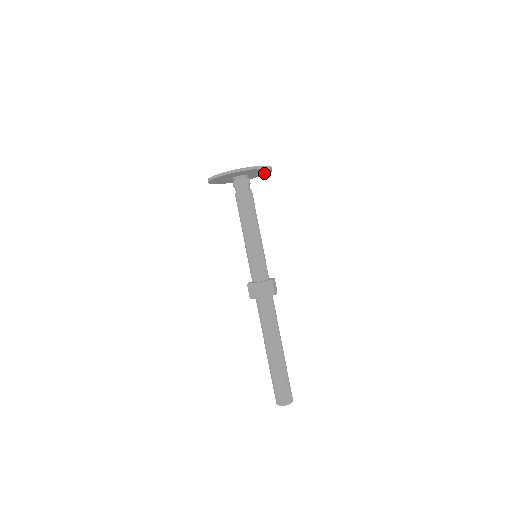
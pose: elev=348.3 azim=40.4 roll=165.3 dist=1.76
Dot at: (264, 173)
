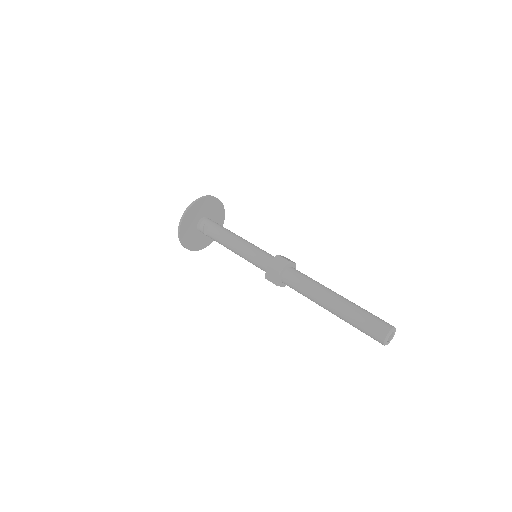
Dot at: occluded
